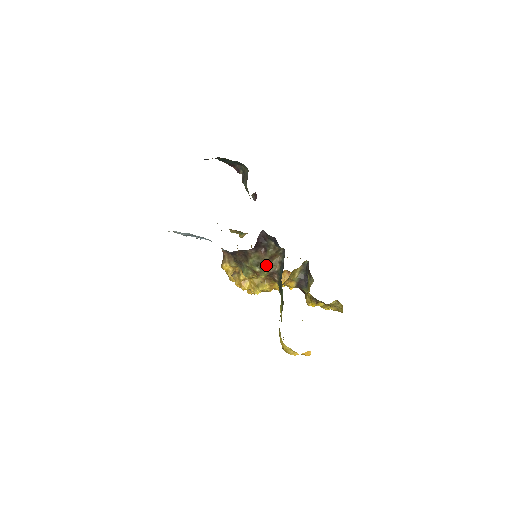
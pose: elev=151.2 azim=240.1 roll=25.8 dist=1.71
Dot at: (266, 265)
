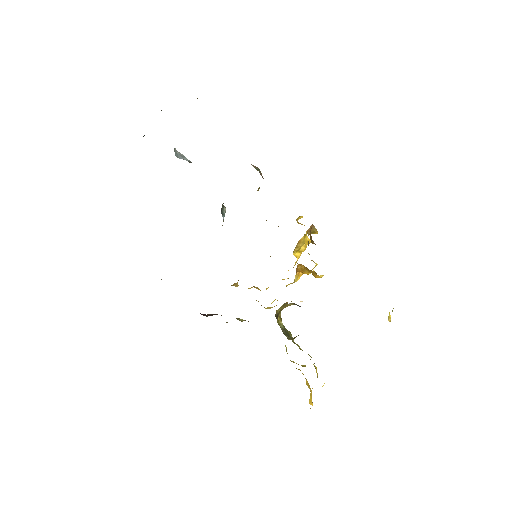
Dot at: occluded
